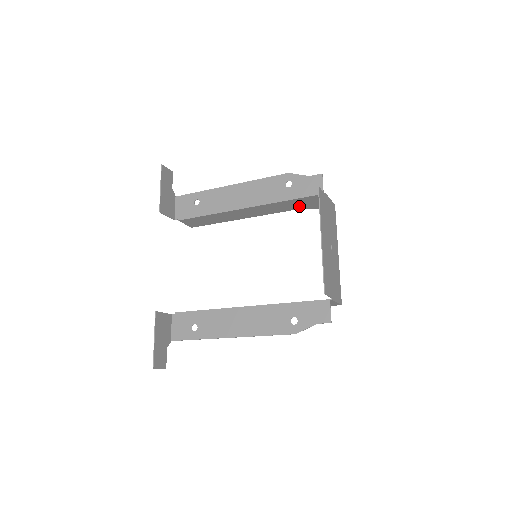
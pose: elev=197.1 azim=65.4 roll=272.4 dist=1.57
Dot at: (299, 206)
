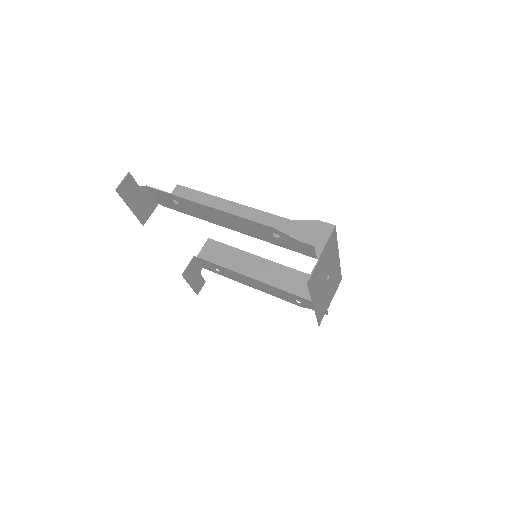
Dot at: (293, 228)
